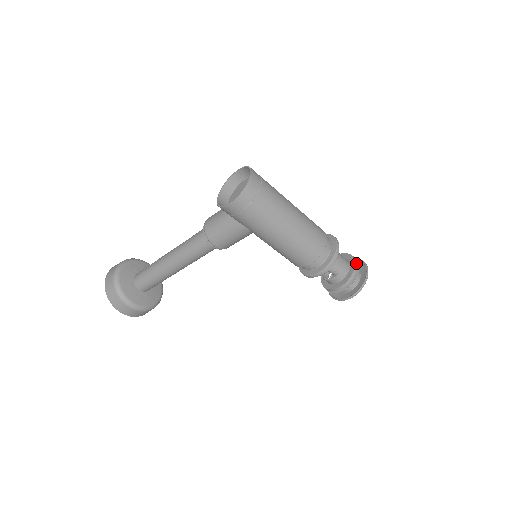
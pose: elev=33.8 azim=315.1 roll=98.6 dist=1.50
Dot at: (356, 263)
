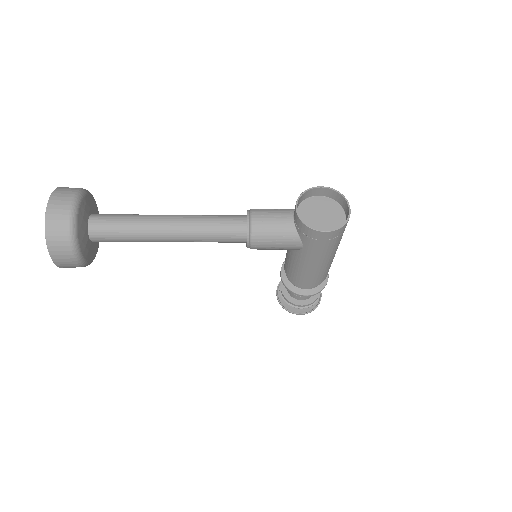
Dot at: occluded
